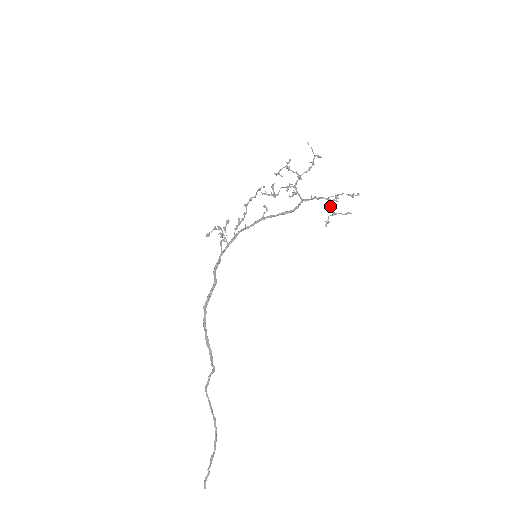
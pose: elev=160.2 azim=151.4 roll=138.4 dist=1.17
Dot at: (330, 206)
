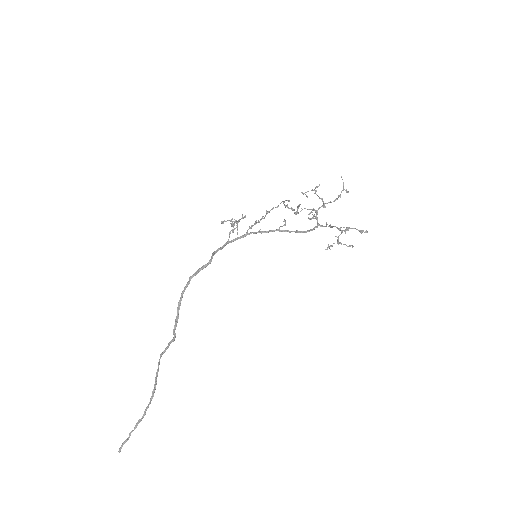
Dot at: occluded
